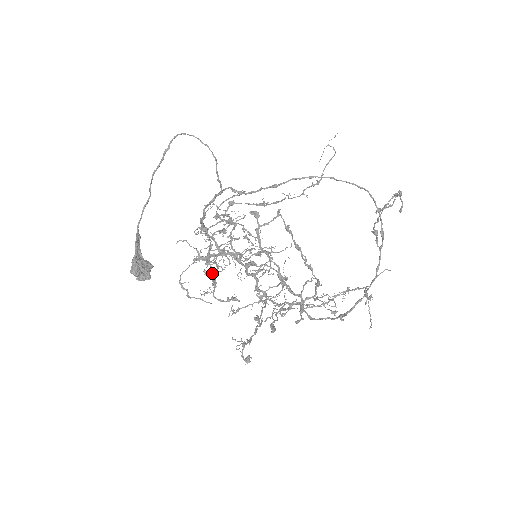
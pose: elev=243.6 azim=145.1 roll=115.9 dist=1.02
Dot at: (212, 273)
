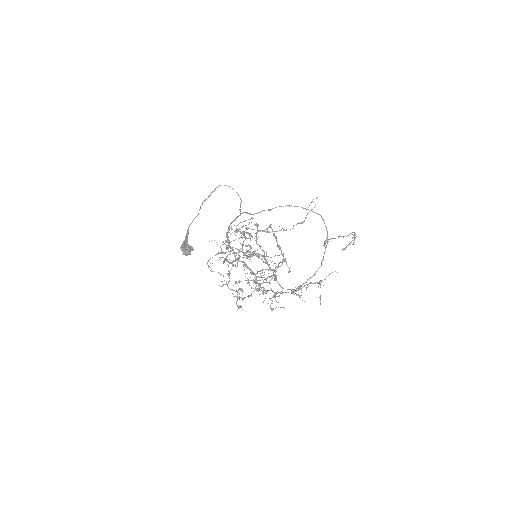
Dot at: occluded
